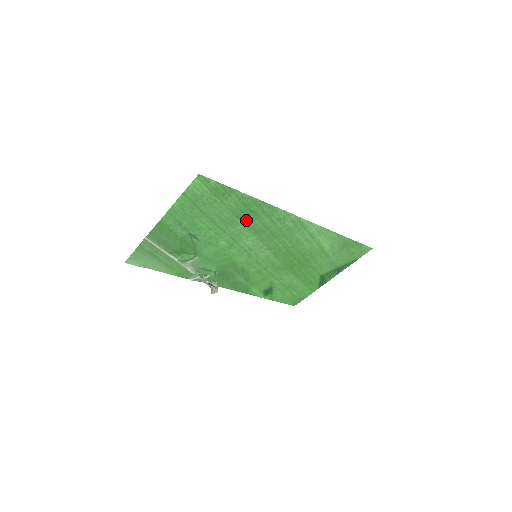
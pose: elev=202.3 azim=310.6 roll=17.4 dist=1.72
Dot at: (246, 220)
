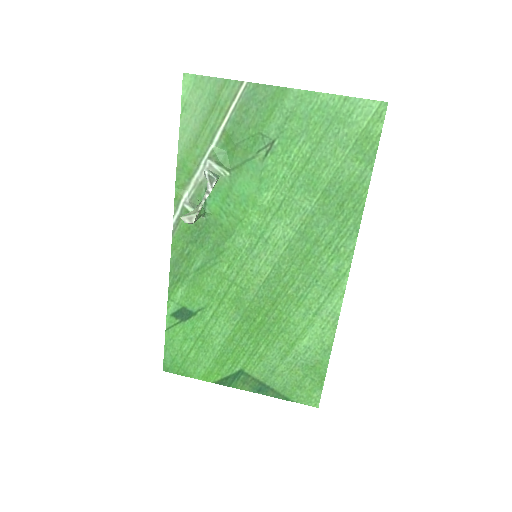
Dot at: (322, 206)
